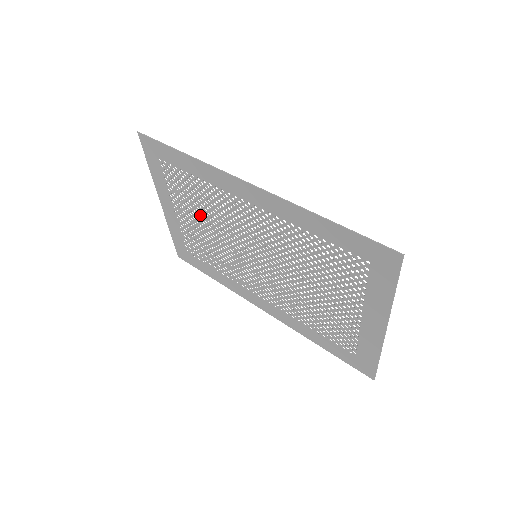
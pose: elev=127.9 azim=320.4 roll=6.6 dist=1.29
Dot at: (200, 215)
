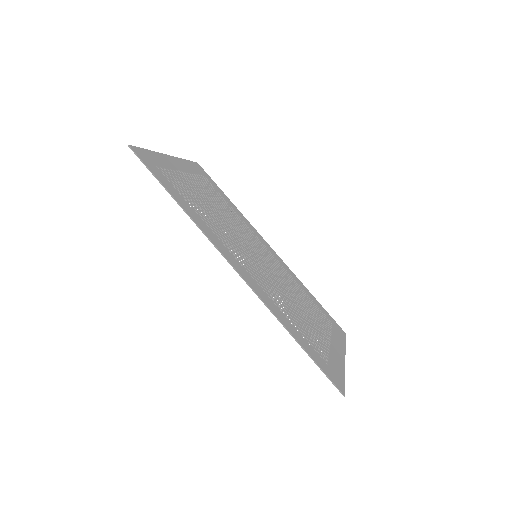
Dot at: (206, 203)
